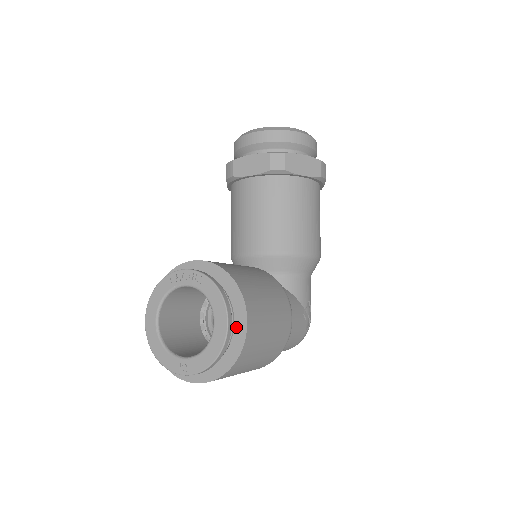
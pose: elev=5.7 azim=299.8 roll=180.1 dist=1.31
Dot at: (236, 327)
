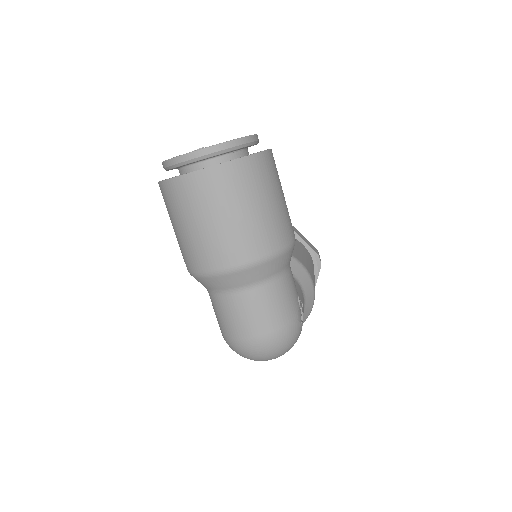
Dot at: occluded
